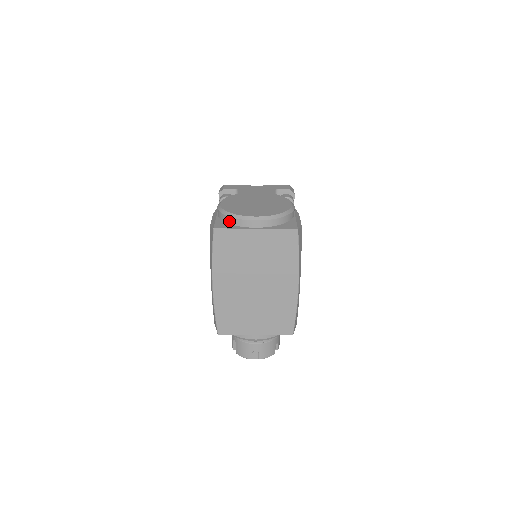
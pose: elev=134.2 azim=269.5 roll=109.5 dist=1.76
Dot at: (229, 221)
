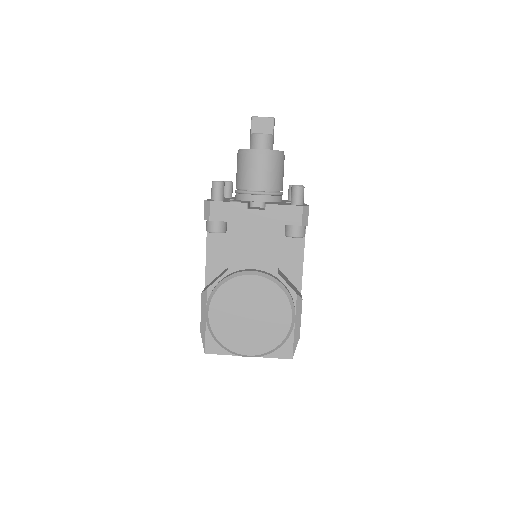
Dot at: occluded
